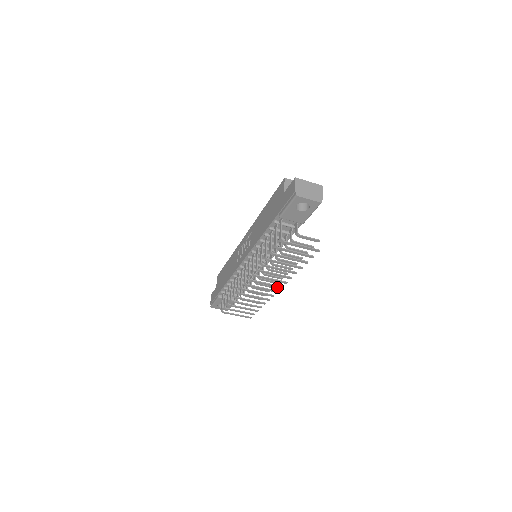
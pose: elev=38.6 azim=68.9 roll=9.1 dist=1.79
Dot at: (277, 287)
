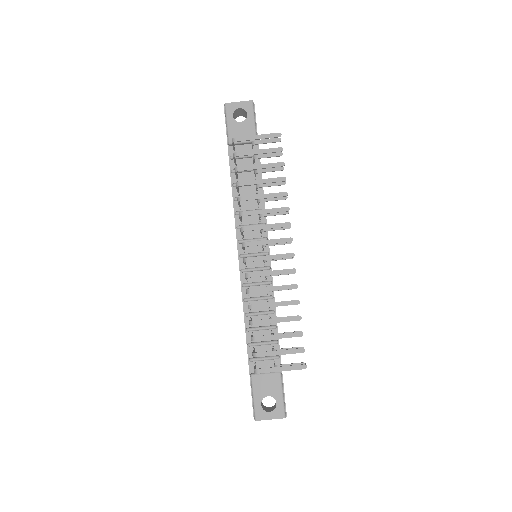
Dot at: (285, 242)
